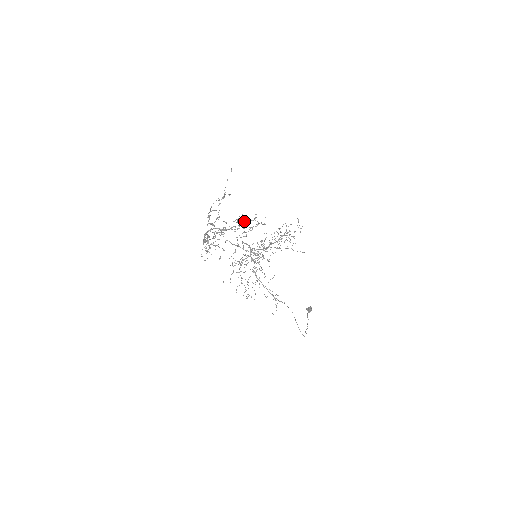
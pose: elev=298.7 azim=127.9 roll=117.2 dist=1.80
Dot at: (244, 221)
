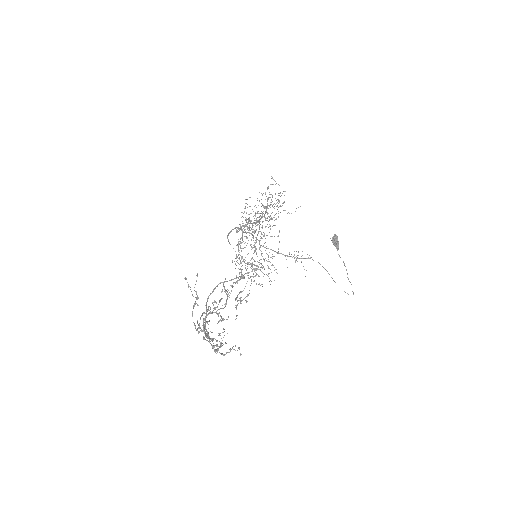
Dot at: occluded
